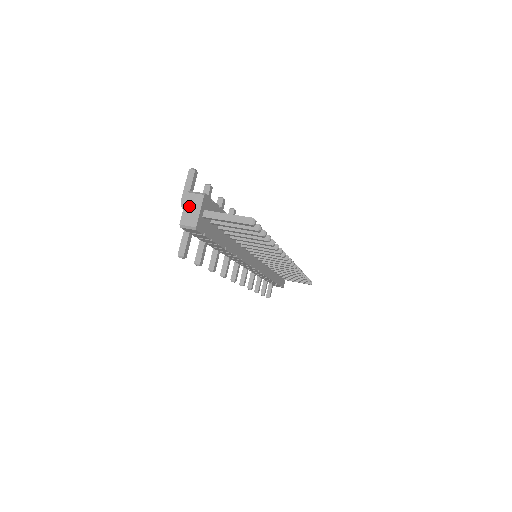
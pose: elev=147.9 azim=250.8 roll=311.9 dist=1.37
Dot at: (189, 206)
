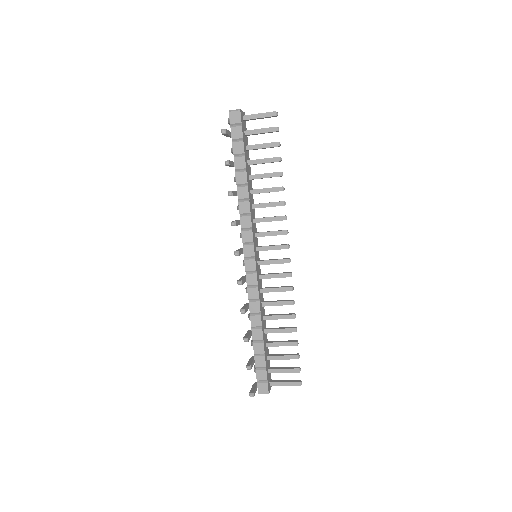
Dot at: occluded
